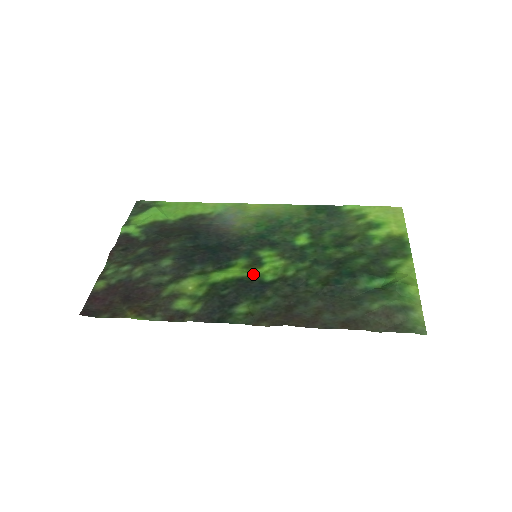
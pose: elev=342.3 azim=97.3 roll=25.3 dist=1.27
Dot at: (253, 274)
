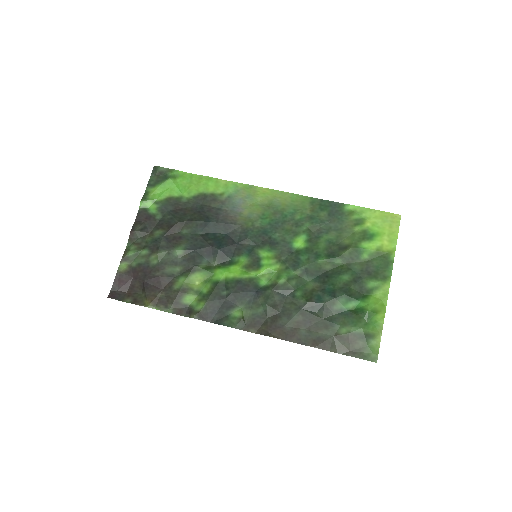
Dot at: (251, 277)
